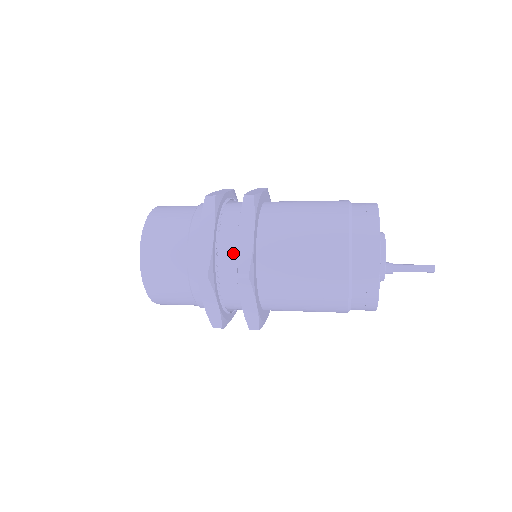
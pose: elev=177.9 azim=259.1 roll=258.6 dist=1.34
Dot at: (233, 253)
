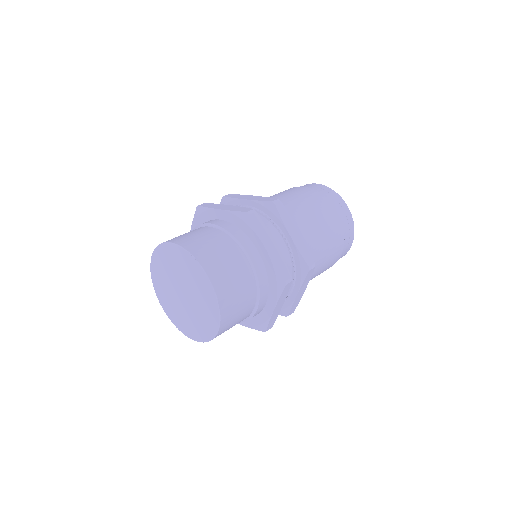
Dot at: (285, 254)
